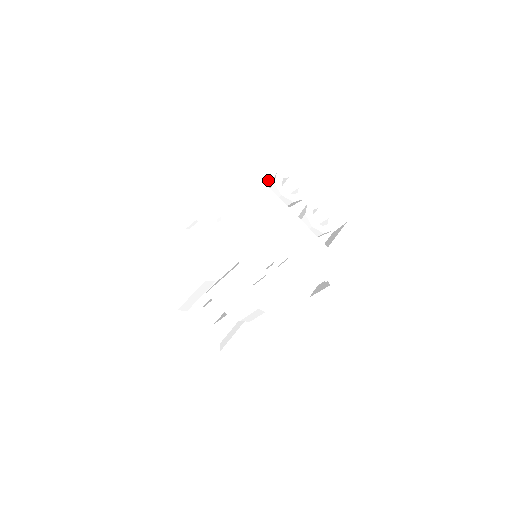
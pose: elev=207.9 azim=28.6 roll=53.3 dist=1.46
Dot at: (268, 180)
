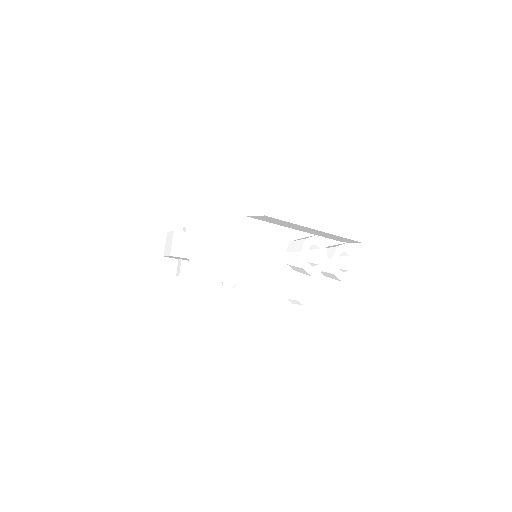
Dot at: (281, 243)
